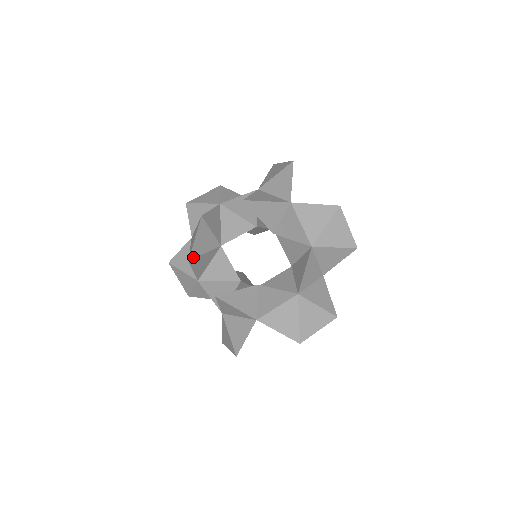
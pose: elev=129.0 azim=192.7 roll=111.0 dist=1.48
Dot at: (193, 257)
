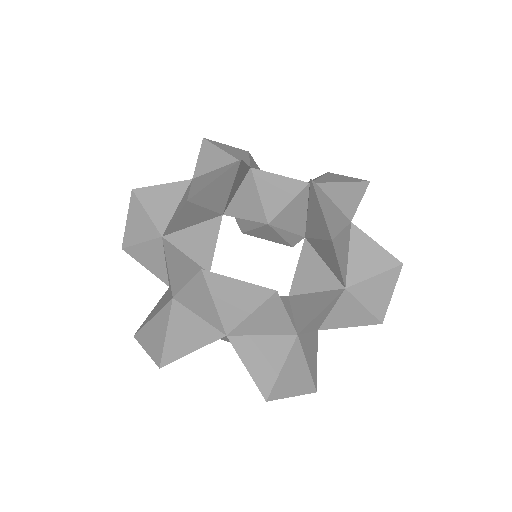
Dot at: (194, 201)
